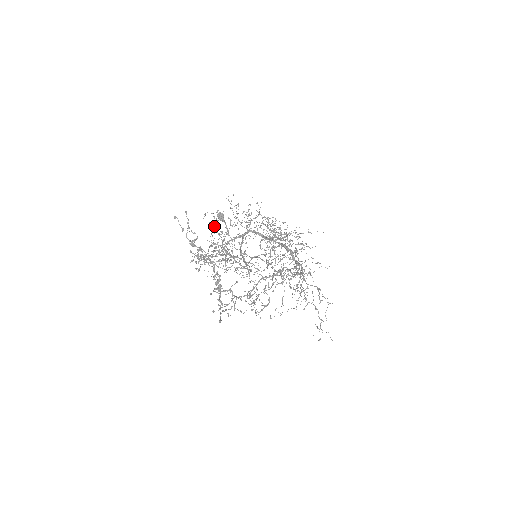
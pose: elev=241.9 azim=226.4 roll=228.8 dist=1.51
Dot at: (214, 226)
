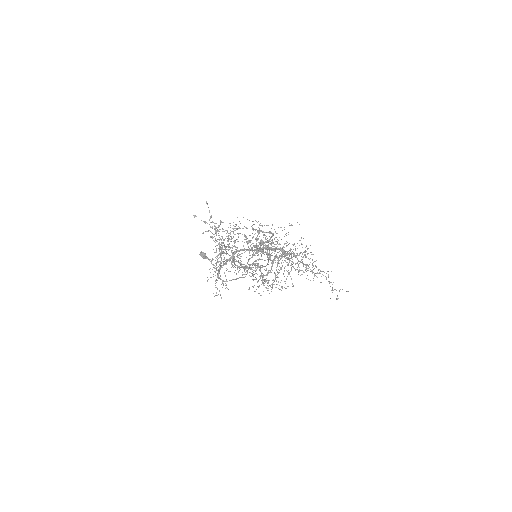
Dot at: (214, 241)
